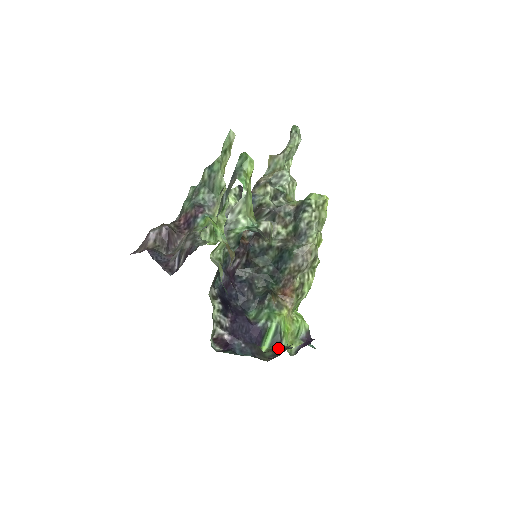
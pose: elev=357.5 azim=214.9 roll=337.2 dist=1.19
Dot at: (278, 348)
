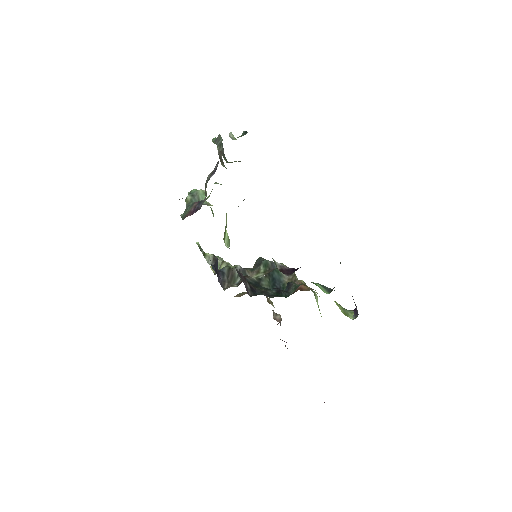
Dot at: occluded
